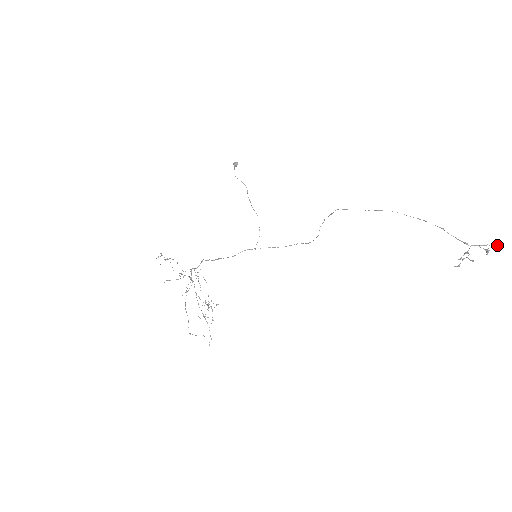
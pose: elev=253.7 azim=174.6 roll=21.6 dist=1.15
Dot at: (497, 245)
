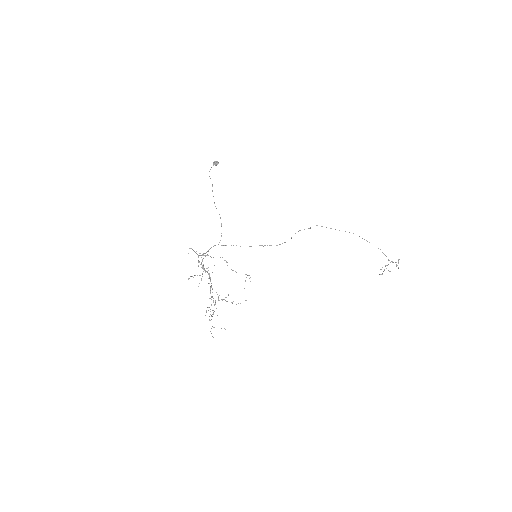
Dot at: occluded
